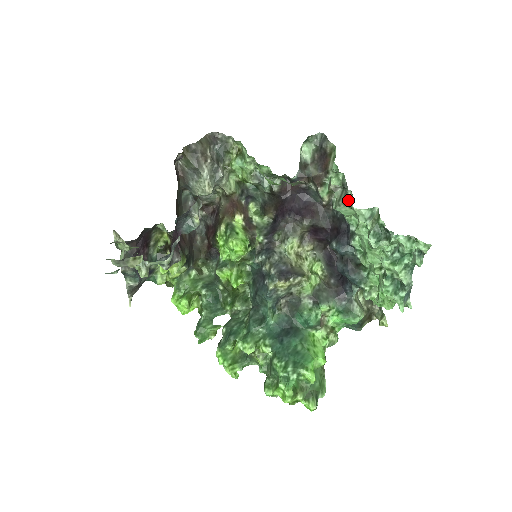
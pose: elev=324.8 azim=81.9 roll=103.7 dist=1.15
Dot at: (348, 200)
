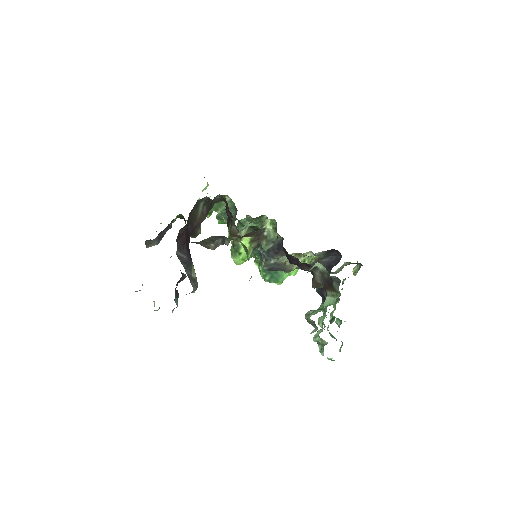
Dot at: (314, 327)
